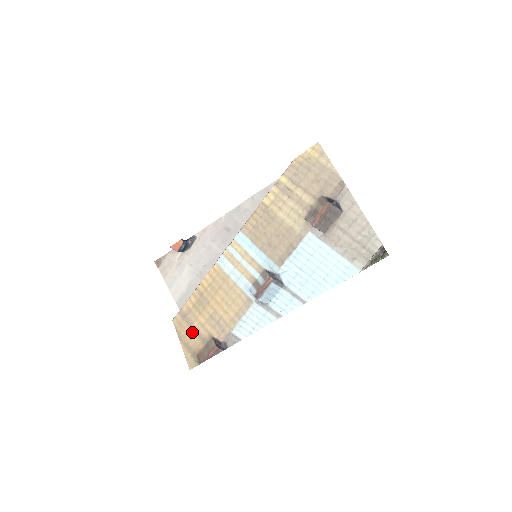
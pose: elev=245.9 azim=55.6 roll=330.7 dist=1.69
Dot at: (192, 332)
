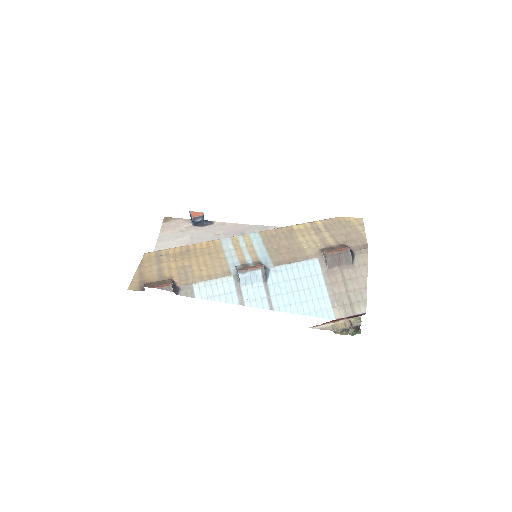
Dot at: (156, 268)
